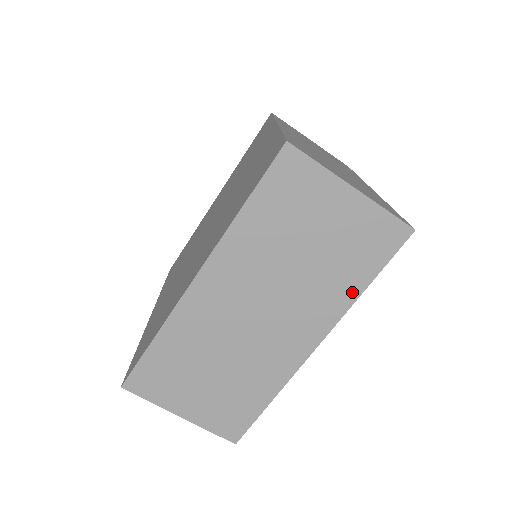
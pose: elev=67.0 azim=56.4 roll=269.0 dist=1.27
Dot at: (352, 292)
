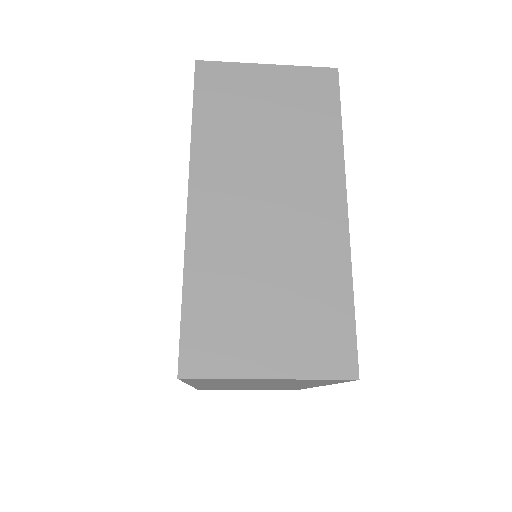
Dot at: occluded
